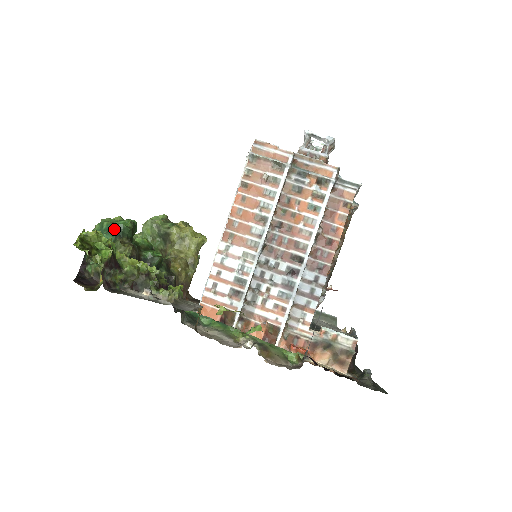
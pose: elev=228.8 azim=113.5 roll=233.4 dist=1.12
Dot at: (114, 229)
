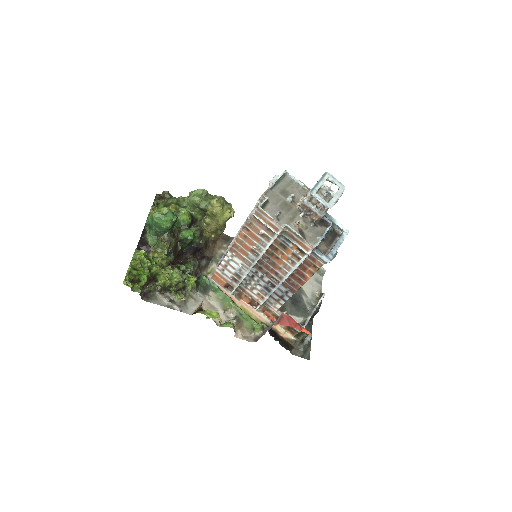
Dot at: (159, 228)
